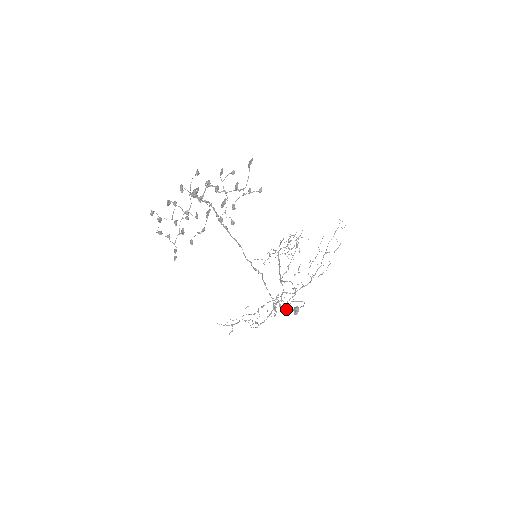
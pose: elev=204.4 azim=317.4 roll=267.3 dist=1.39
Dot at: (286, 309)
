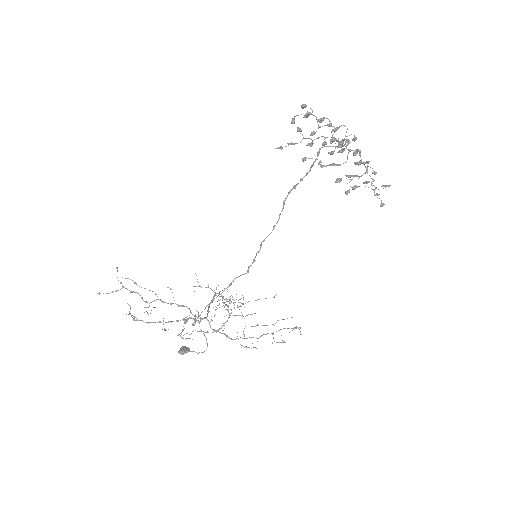
Dot at: occluded
